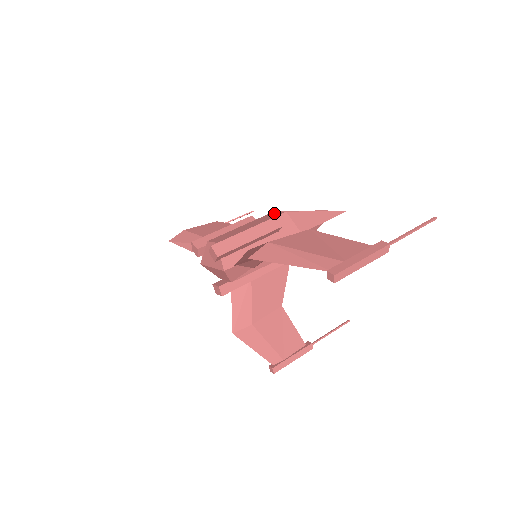
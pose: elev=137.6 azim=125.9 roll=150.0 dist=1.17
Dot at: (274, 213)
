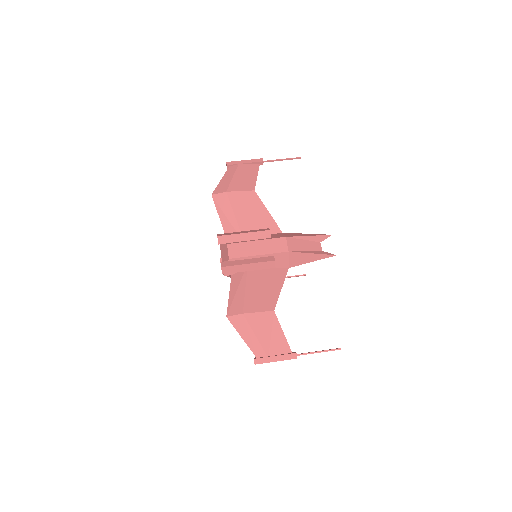
Dot at: (283, 243)
